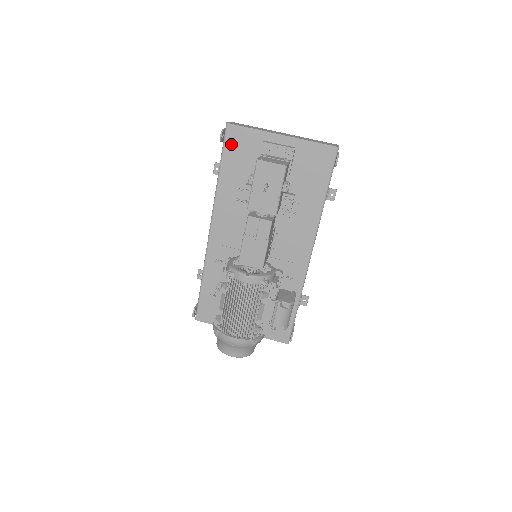
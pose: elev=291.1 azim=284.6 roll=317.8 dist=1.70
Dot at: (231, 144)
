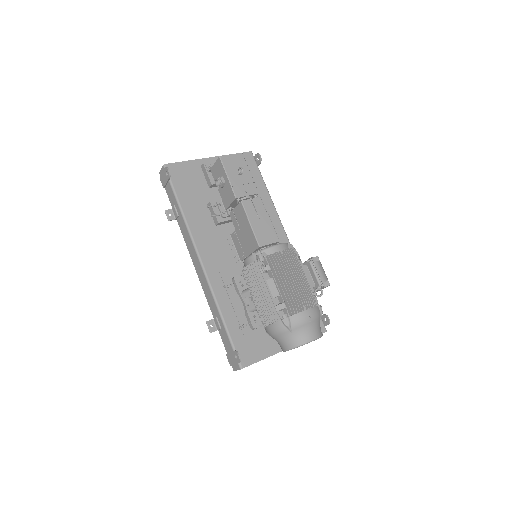
Dot at: (177, 179)
